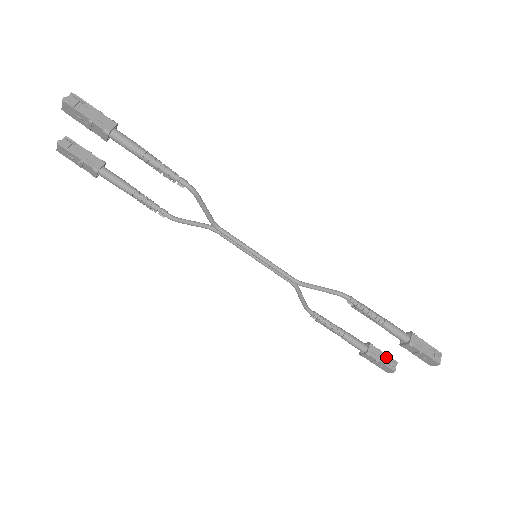
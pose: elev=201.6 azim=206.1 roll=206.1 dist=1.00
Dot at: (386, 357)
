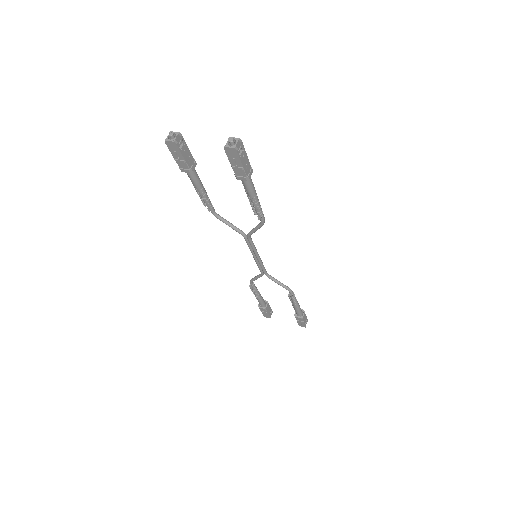
Dot at: (270, 310)
